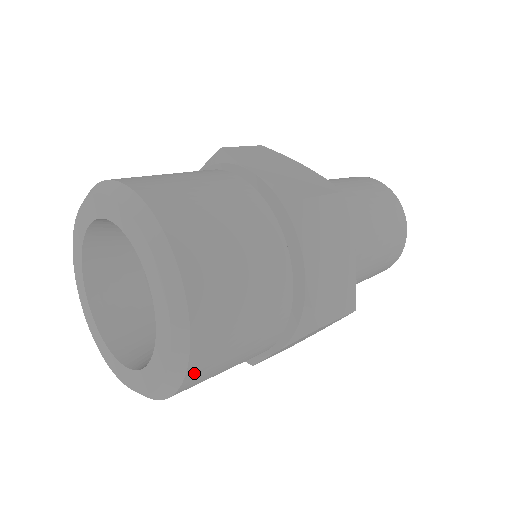
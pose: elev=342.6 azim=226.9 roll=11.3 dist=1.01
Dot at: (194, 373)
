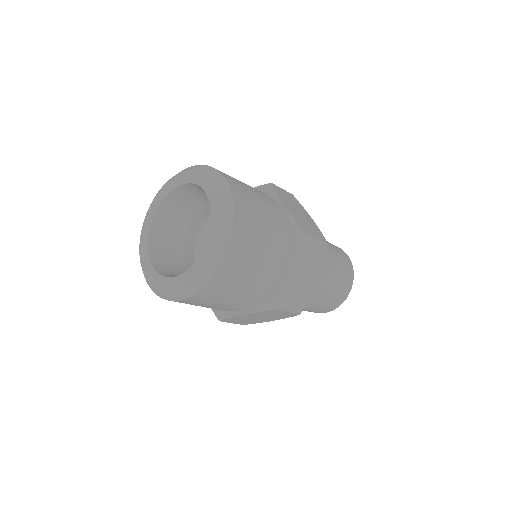
Dot at: (238, 224)
